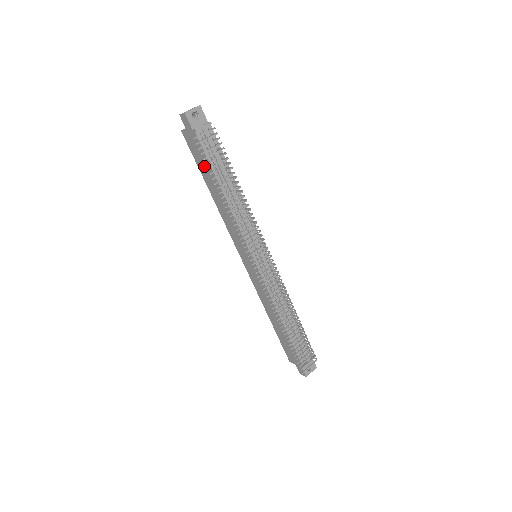
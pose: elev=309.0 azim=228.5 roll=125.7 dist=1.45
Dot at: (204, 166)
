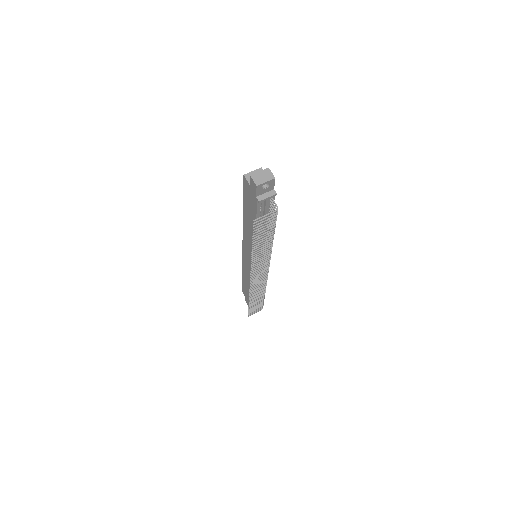
Dot at: (250, 209)
